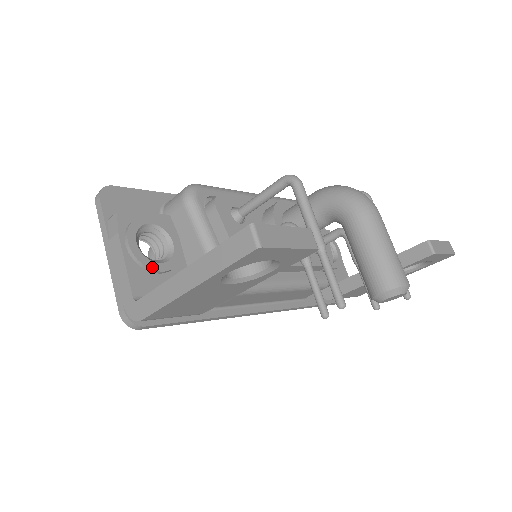
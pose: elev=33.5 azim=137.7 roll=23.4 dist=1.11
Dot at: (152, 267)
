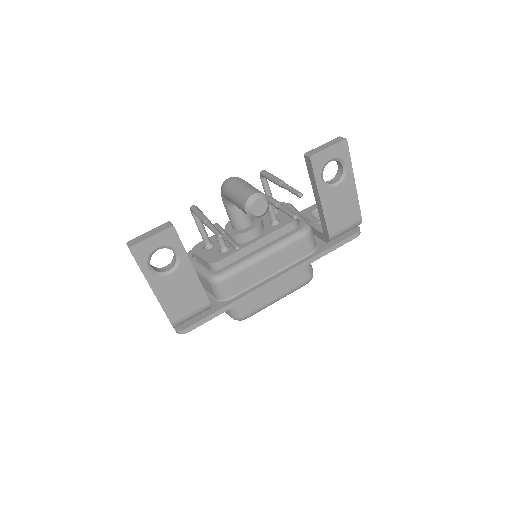
Dot at: occluded
